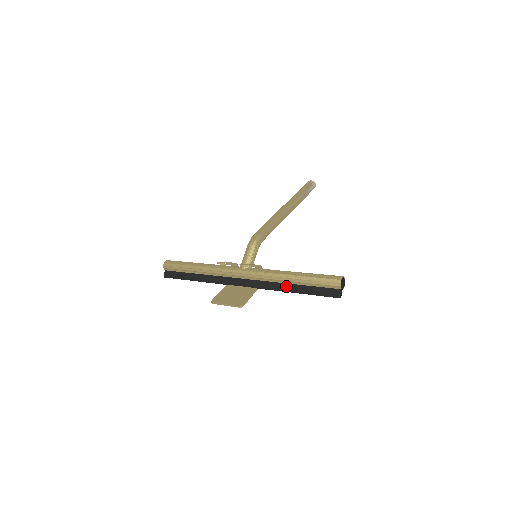
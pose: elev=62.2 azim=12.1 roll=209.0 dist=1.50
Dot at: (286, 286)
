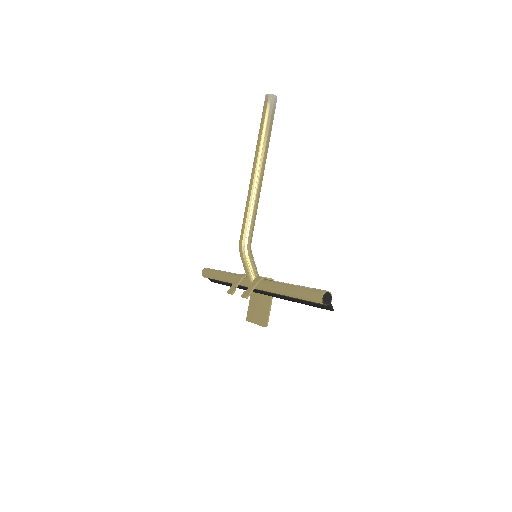
Dot at: (288, 298)
